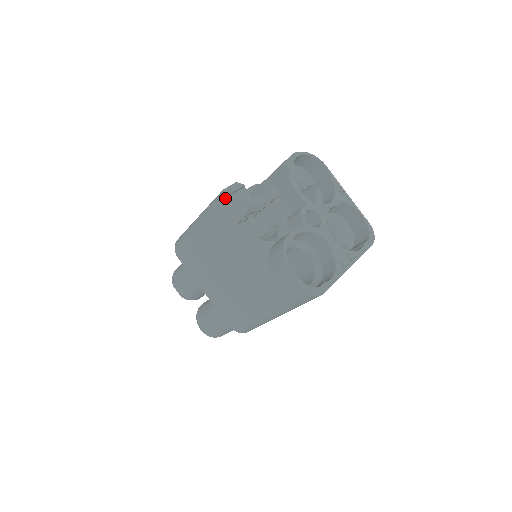
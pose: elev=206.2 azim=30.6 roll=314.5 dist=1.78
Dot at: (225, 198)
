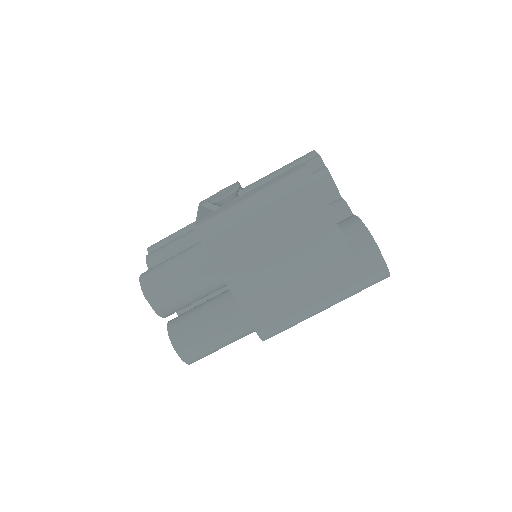
Dot at: occluded
